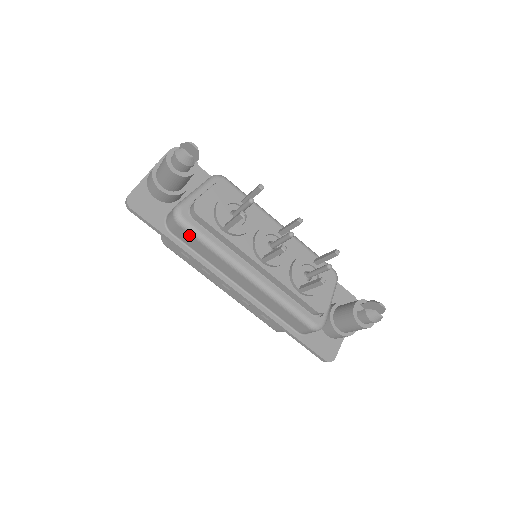
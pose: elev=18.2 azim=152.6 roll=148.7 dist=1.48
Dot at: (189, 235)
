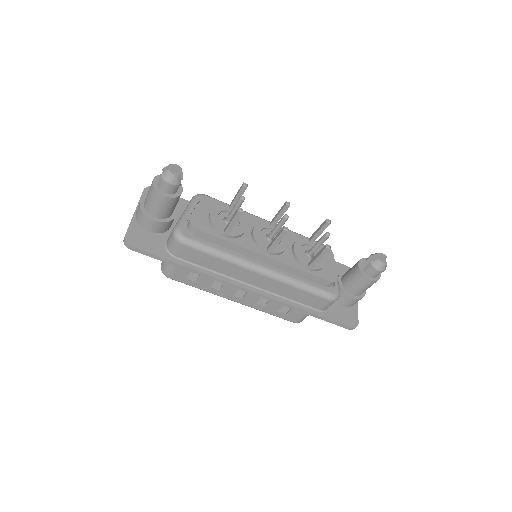
Dot at: (195, 251)
